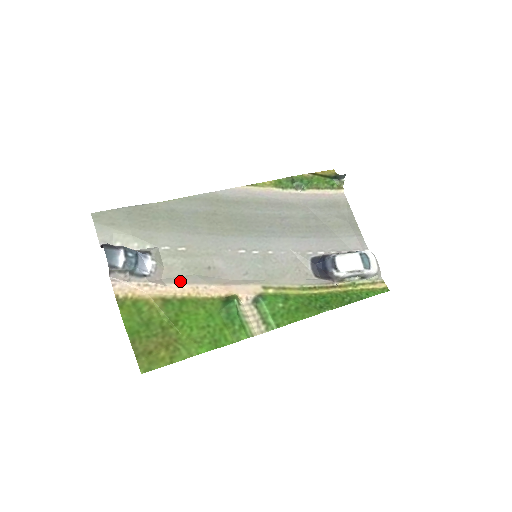
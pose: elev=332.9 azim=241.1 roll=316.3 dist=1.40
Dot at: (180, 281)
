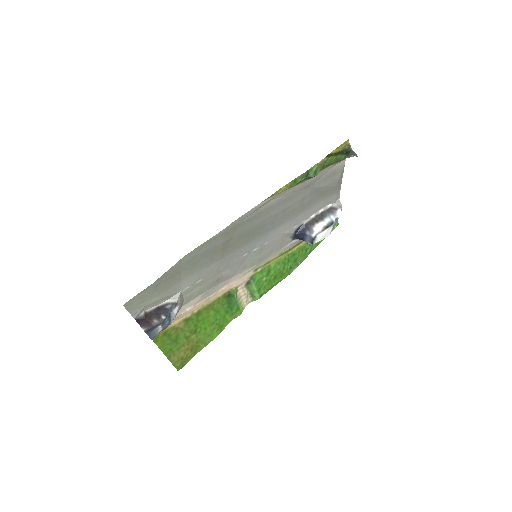
Dot at: (197, 302)
